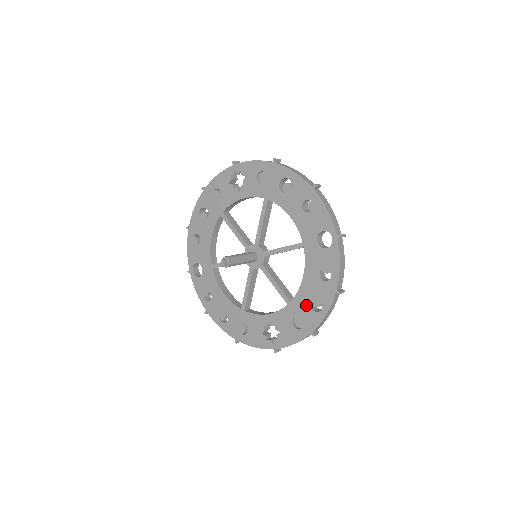
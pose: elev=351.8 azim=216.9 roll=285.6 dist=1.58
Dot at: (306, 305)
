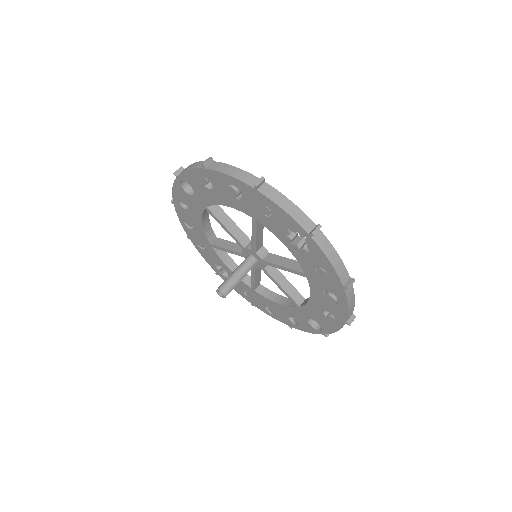
Dot at: (263, 303)
